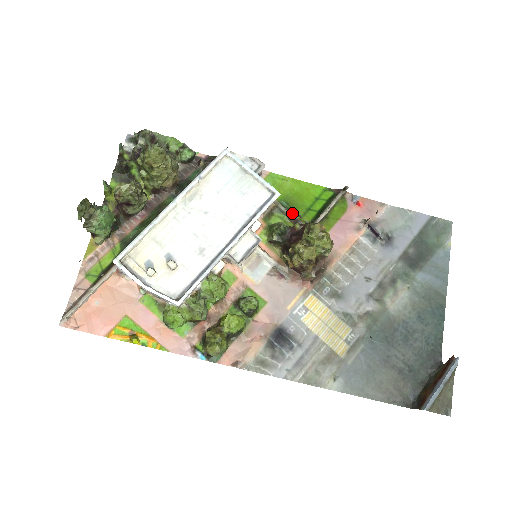
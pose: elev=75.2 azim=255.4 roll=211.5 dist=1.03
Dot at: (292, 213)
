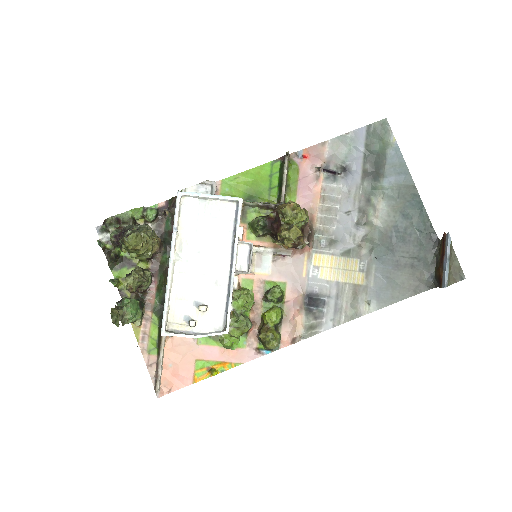
Dot at: (260, 201)
